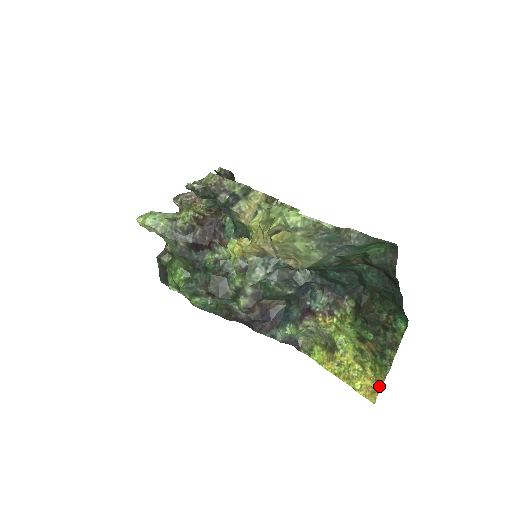
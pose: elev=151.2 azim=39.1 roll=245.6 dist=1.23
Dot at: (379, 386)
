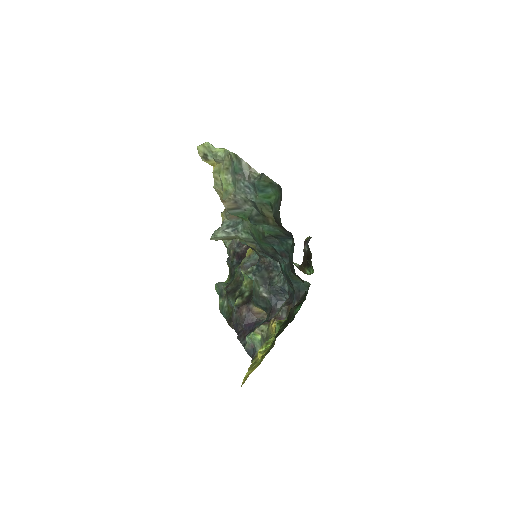
Dot at: occluded
